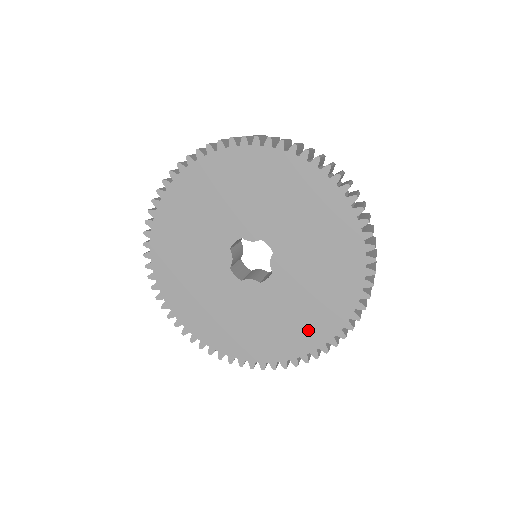
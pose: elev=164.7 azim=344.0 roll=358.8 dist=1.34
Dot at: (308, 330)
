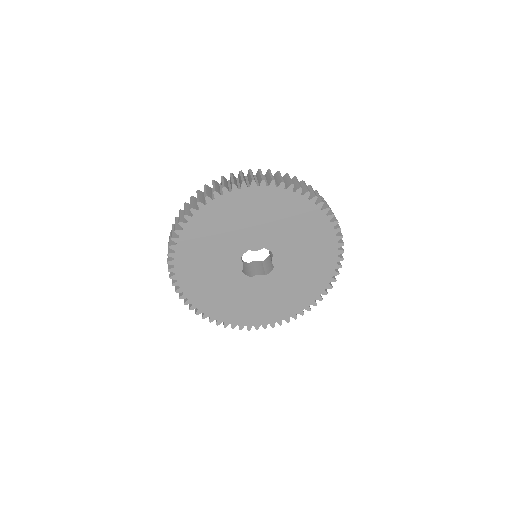
Dot at: (302, 296)
